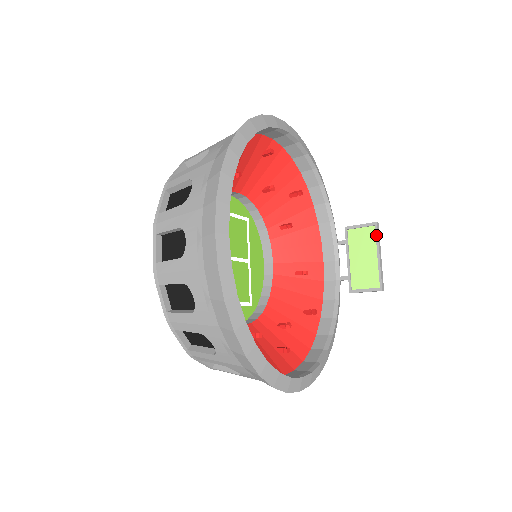
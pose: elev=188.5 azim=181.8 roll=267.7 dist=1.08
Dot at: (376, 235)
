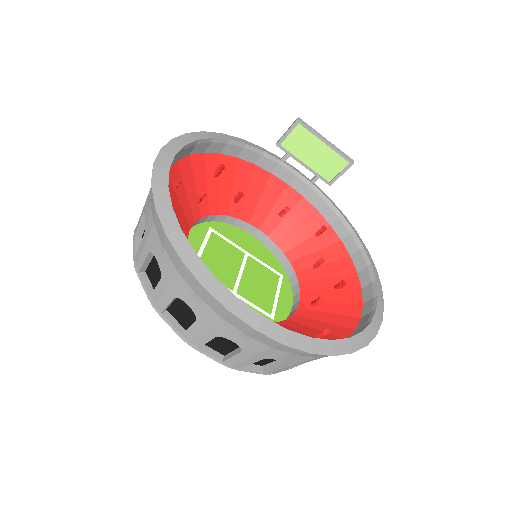
Dot at: (308, 130)
